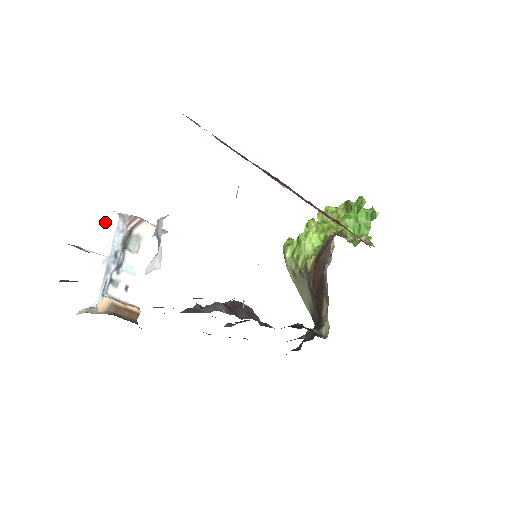
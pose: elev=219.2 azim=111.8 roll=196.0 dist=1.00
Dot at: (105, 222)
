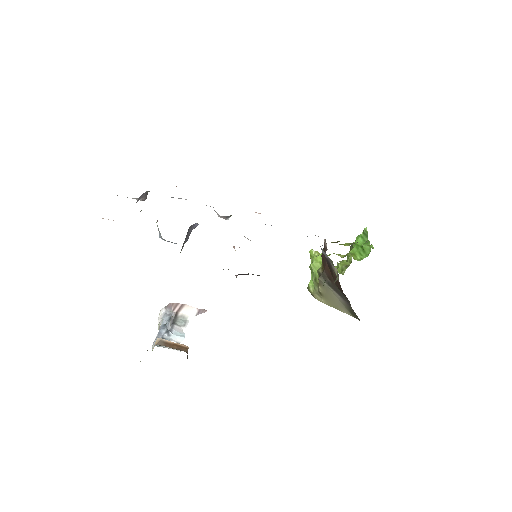
Dot at: occluded
